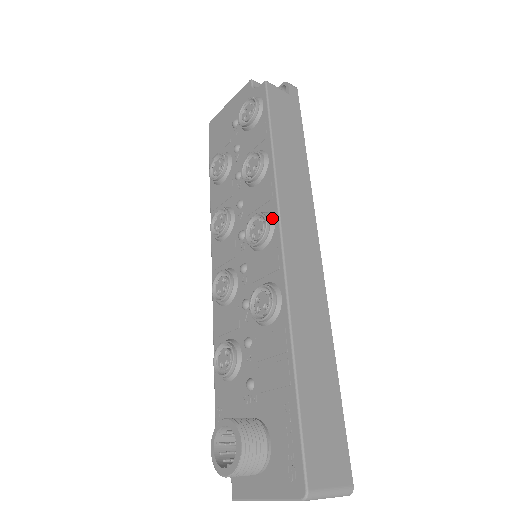
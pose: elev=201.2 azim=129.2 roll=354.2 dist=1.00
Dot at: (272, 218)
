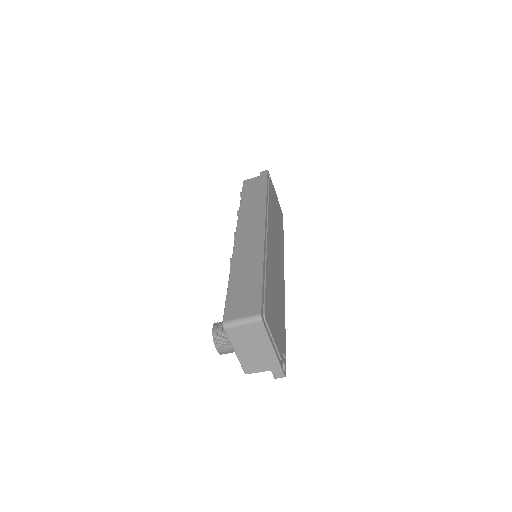
Dot at: occluded
